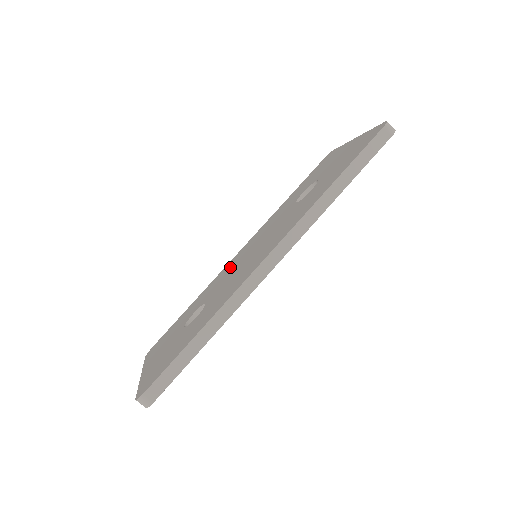
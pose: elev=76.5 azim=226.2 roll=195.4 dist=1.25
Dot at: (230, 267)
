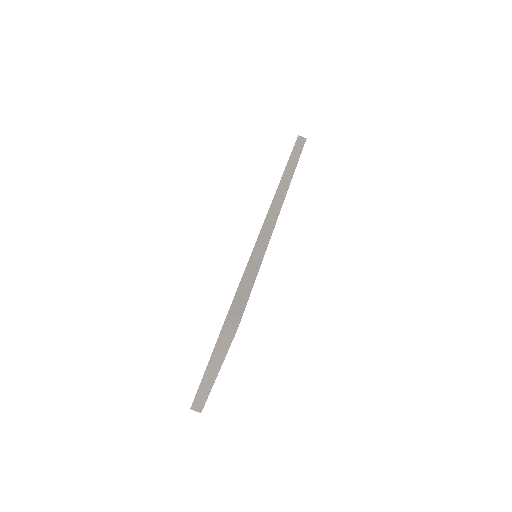
Dot at: occluded
